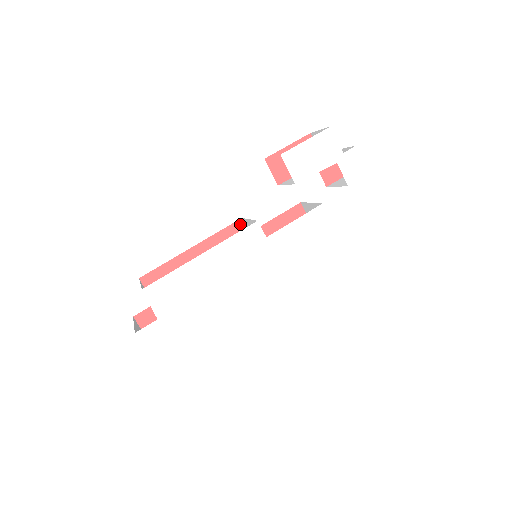
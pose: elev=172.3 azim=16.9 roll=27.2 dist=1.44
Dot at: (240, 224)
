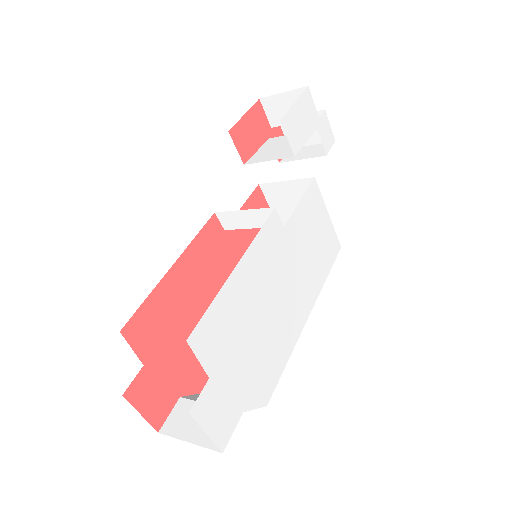
Dot at: (214, 221)
